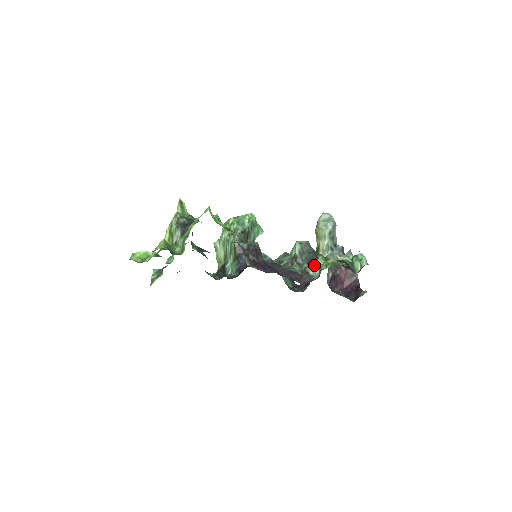
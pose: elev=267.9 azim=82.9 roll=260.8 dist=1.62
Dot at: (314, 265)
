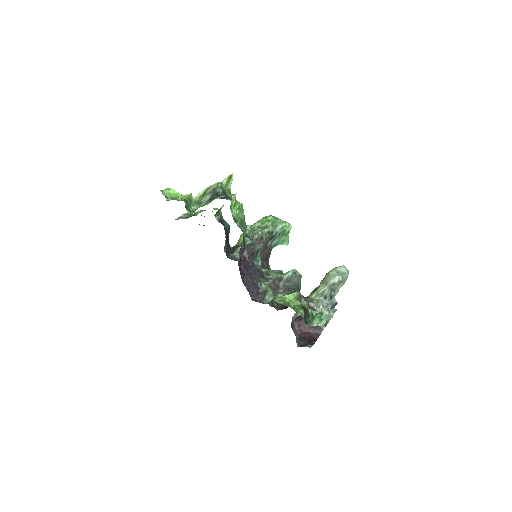
Dot at: occluded
